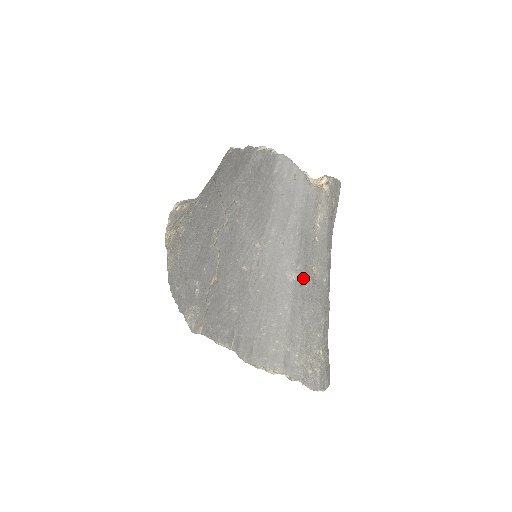
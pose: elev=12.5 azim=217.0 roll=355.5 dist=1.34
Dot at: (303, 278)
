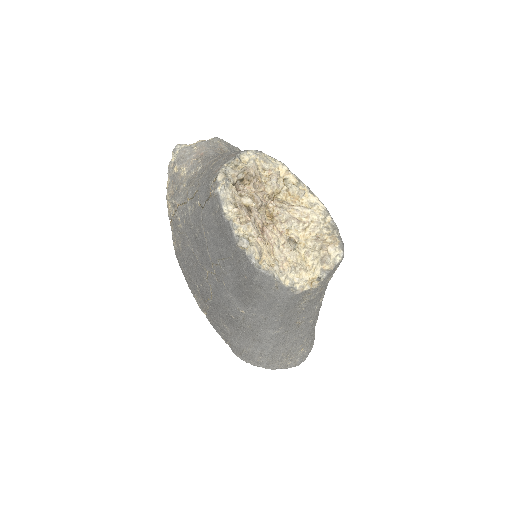
Dot at: (286, 330)
